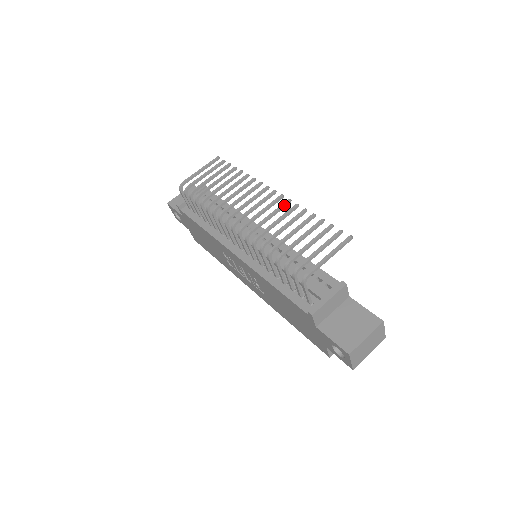
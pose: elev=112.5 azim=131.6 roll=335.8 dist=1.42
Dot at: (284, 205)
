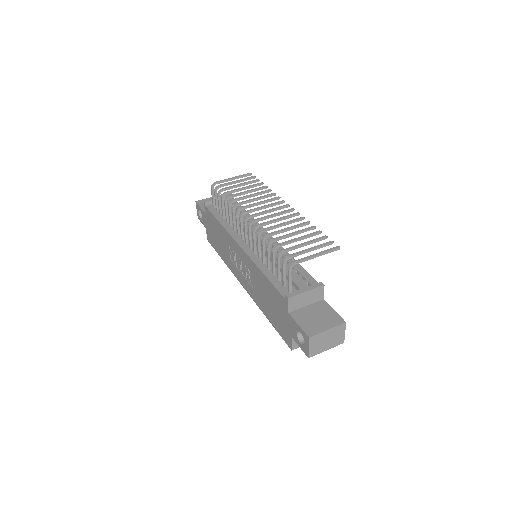
Dot at: (293, 215)
